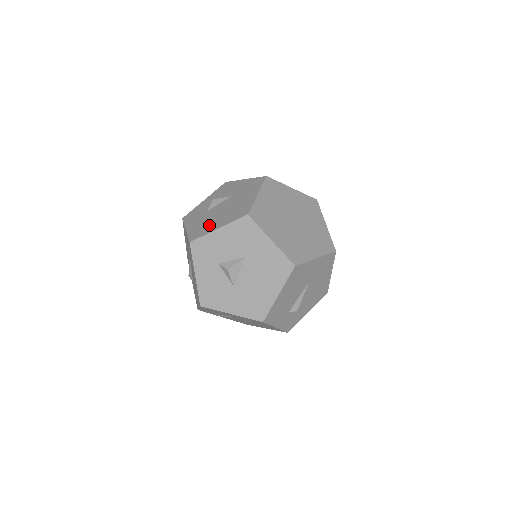
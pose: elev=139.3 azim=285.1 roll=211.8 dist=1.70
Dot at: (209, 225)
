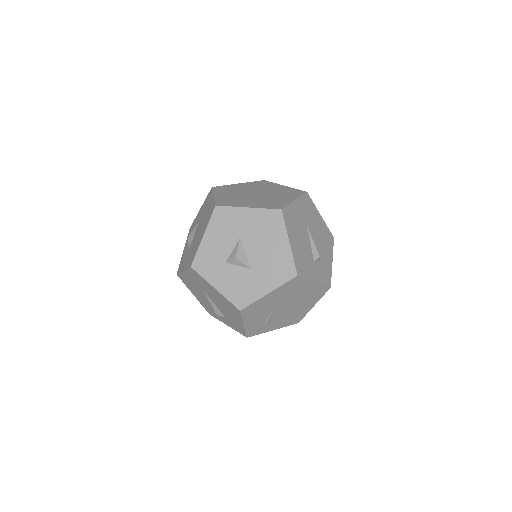
Dot at: (196, 245)
